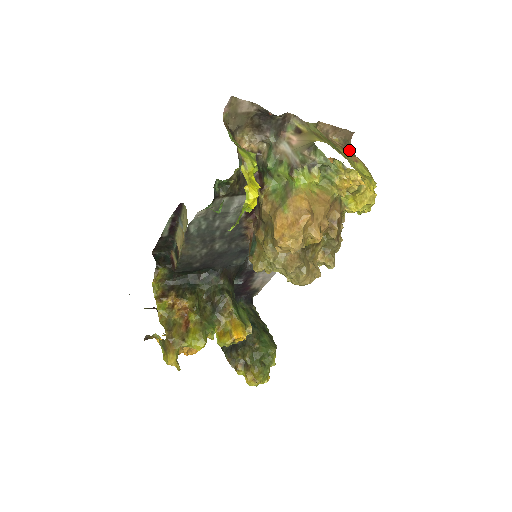
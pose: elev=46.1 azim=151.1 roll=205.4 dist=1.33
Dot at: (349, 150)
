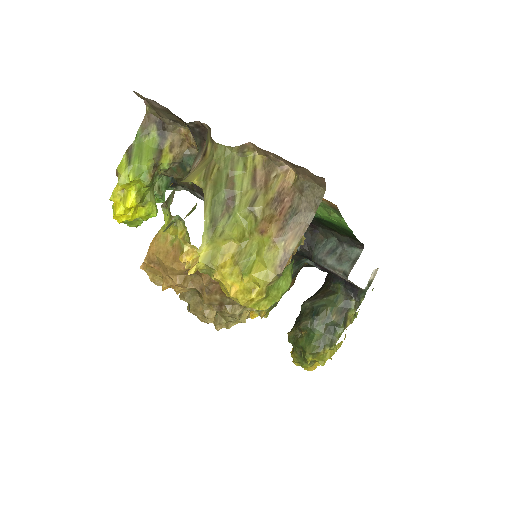
Dot at: (297, 205)
